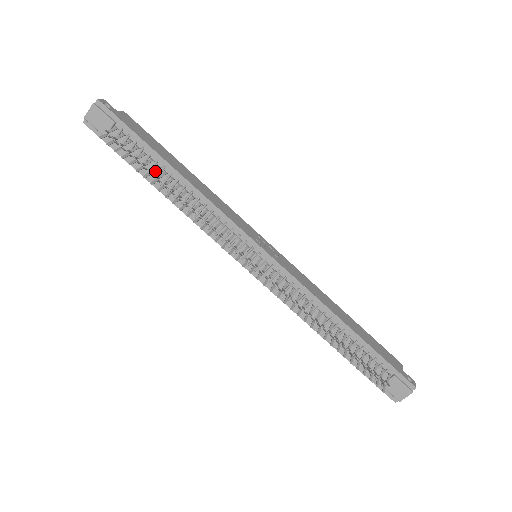
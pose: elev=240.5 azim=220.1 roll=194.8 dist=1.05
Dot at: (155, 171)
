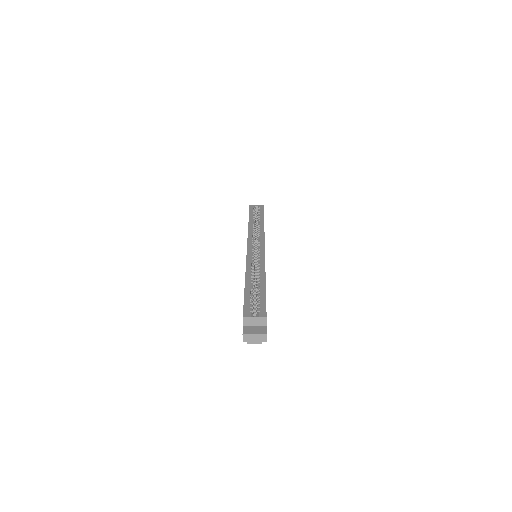
Dot at: occluded
